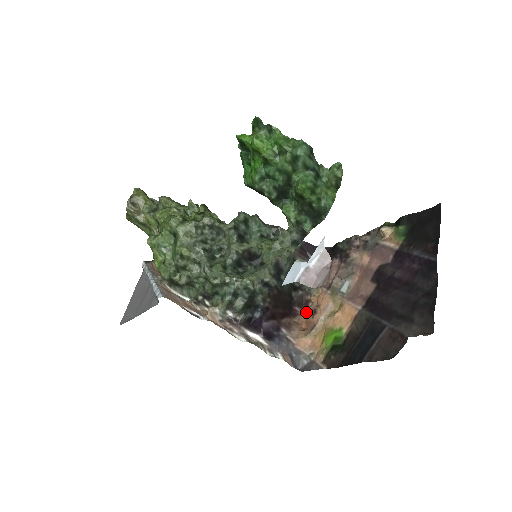
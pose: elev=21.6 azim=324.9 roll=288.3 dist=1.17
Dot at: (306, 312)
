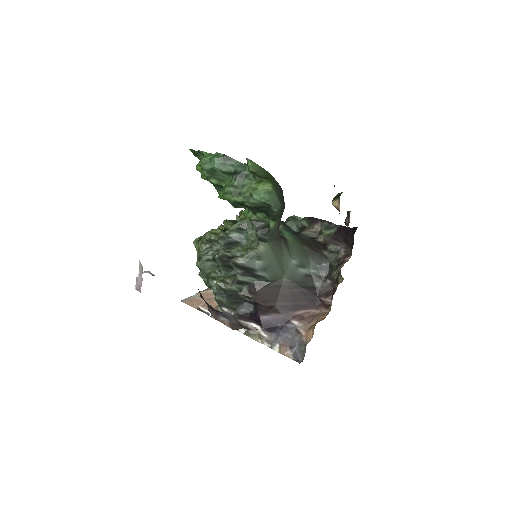
Dot at: (331, 302)
